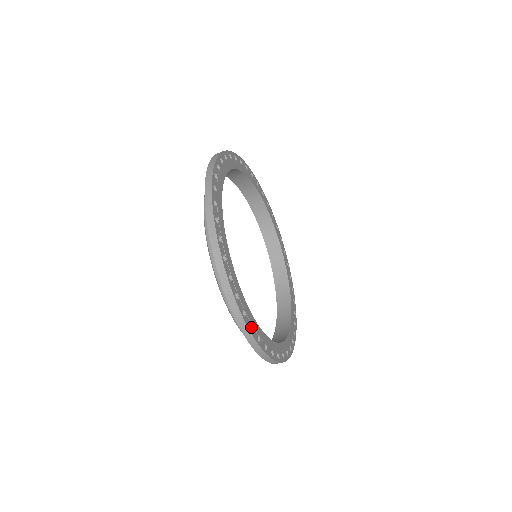
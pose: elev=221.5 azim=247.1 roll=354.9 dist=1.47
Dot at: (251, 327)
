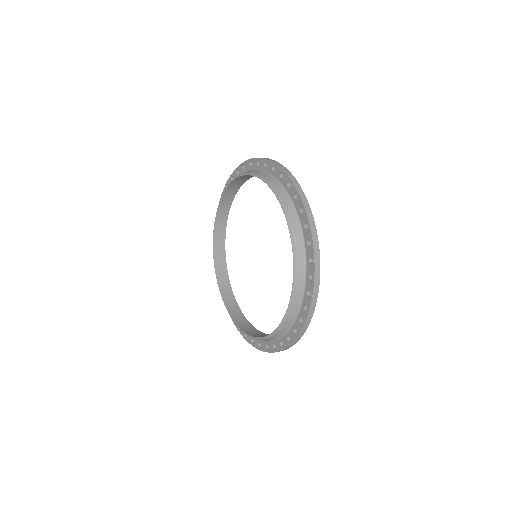
Dot at: occluded
